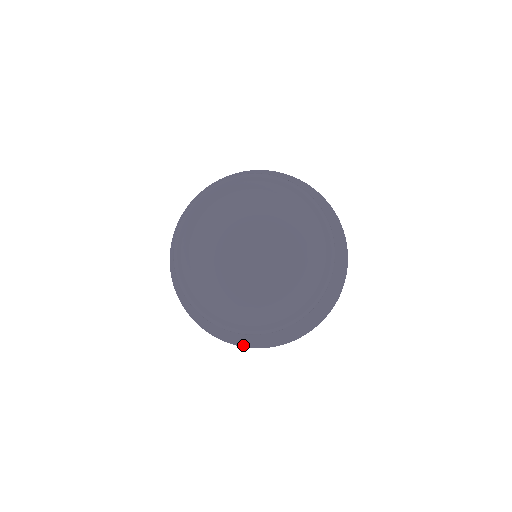
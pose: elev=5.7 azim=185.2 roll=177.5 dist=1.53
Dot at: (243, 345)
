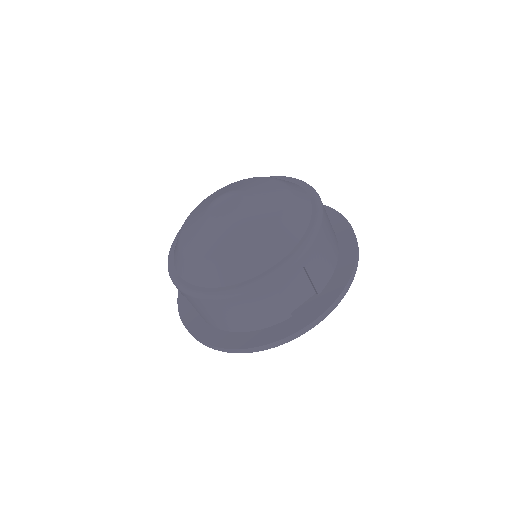
Dot at: (306, 324)
